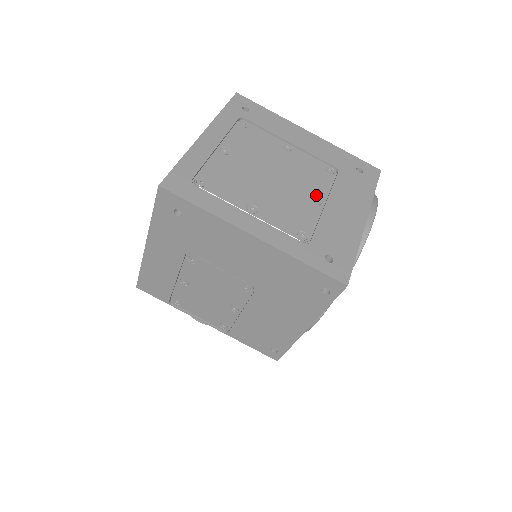
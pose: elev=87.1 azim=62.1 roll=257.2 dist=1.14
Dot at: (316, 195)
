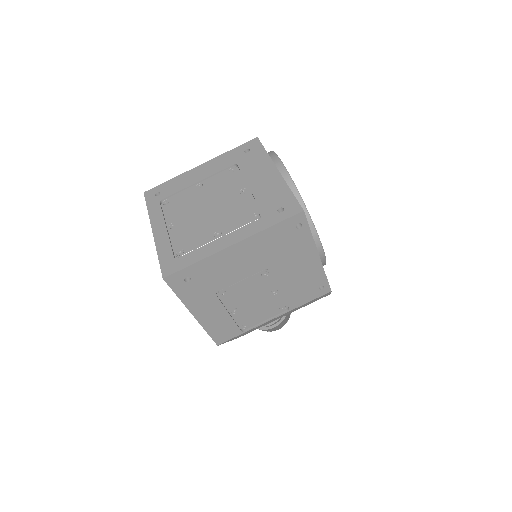
Dot at: (240, 190)
